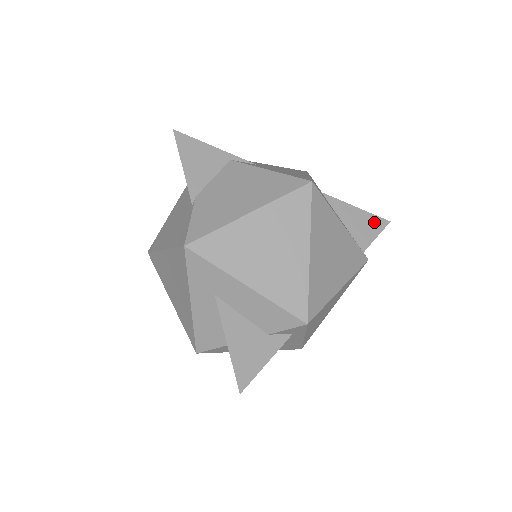
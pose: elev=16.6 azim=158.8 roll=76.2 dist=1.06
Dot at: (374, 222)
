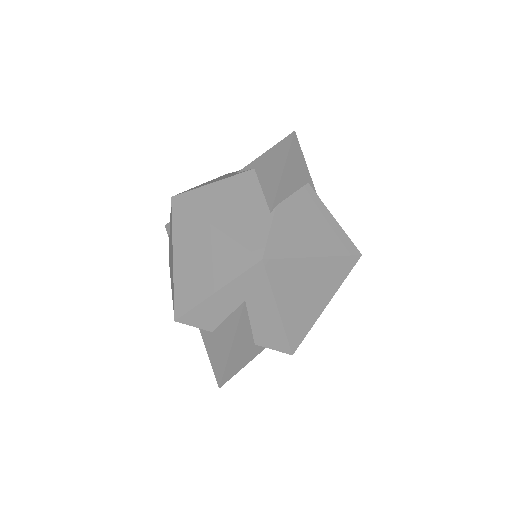
Dot at: occluded
